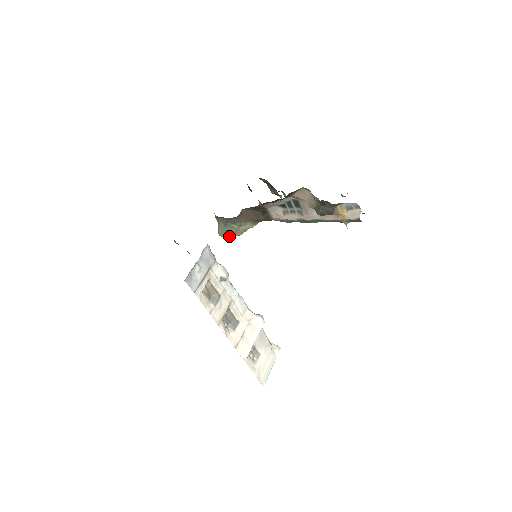
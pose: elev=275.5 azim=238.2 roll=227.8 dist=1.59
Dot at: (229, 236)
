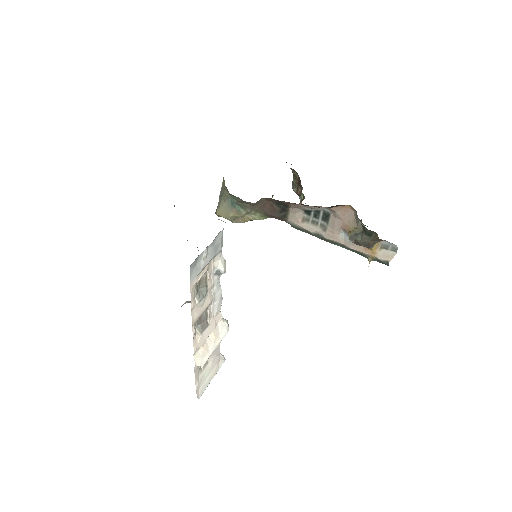
Dot at: (230, 219)
